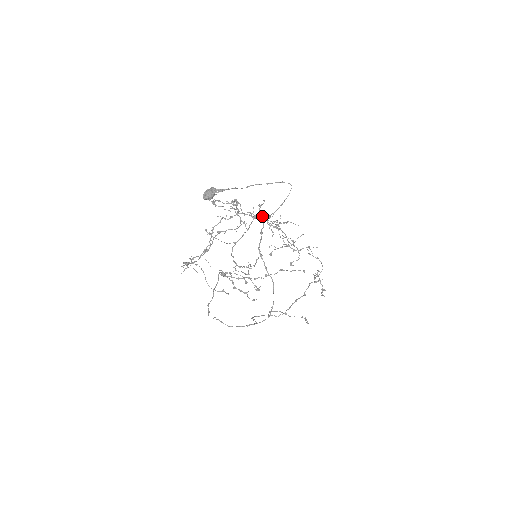
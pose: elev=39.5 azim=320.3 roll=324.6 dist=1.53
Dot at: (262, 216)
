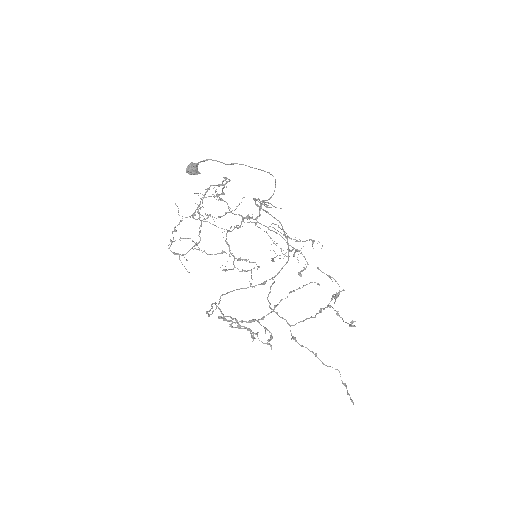
Dot at: (253, 222)
